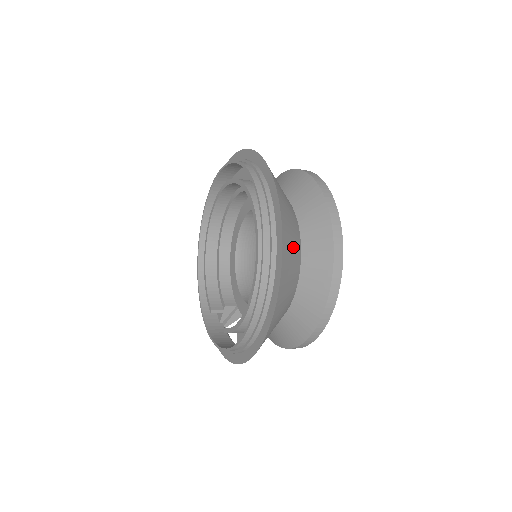
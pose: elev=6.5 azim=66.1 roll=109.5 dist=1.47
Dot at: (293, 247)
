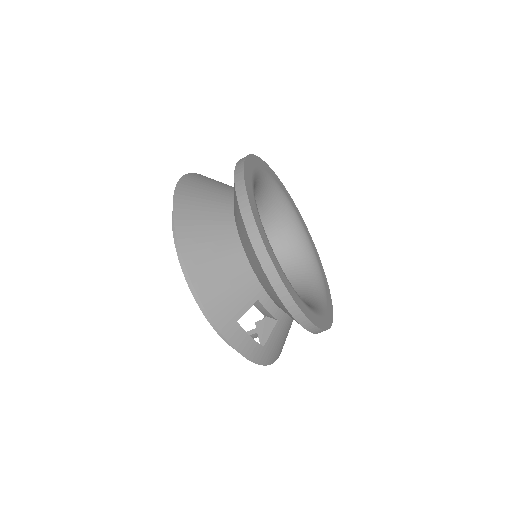
Dot at: (212, 187)
